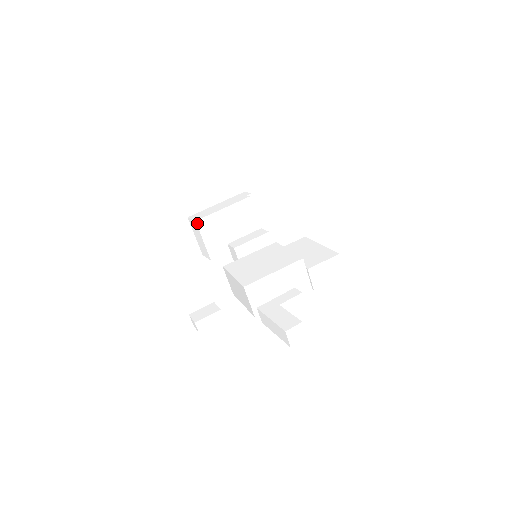
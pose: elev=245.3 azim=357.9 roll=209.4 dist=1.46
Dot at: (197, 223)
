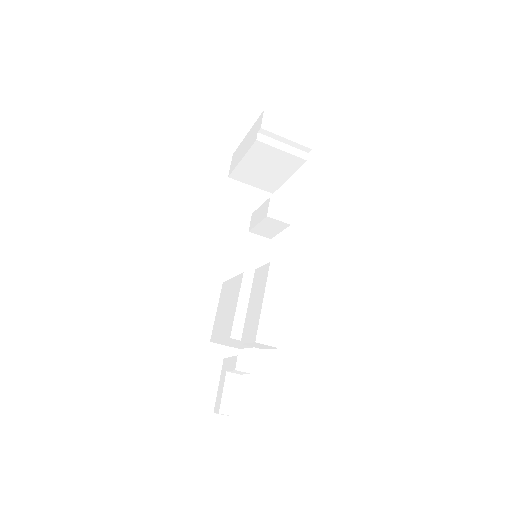
Dot at: (231, 177)
